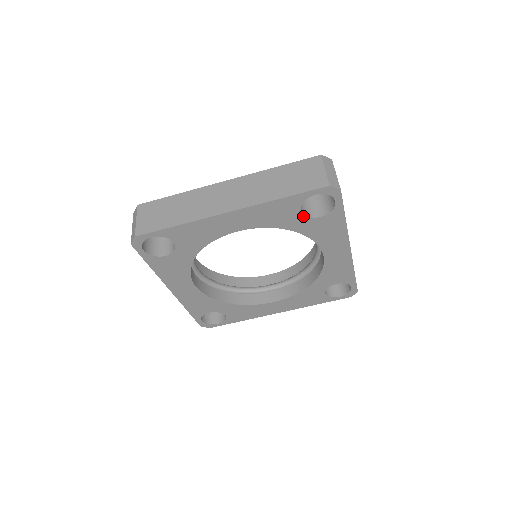
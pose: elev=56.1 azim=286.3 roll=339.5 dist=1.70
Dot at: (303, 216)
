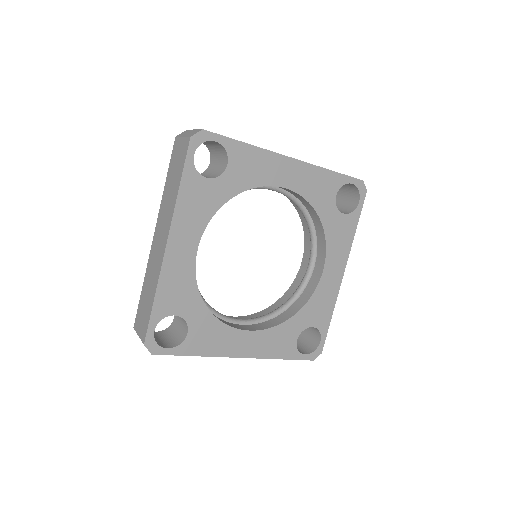
Dot at: (216, 180)
